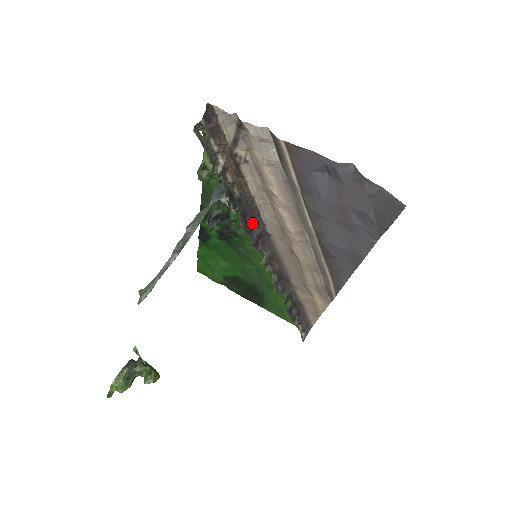
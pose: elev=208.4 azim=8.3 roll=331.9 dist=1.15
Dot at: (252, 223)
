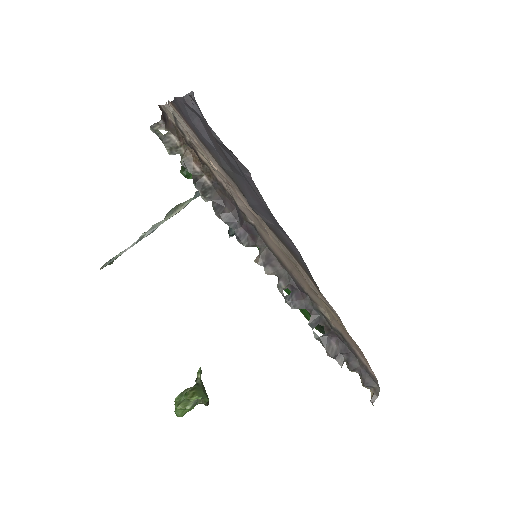
Dot at: (234, 214)
